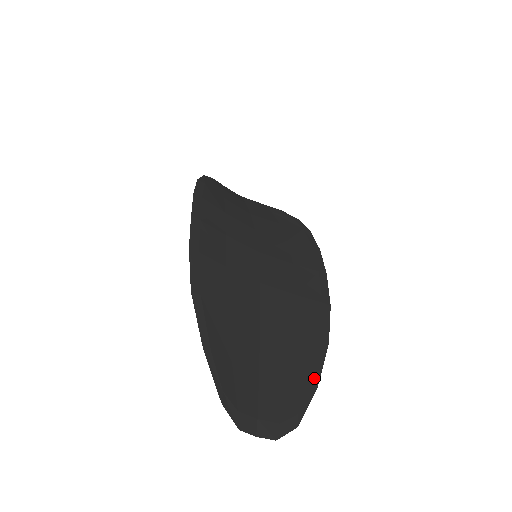
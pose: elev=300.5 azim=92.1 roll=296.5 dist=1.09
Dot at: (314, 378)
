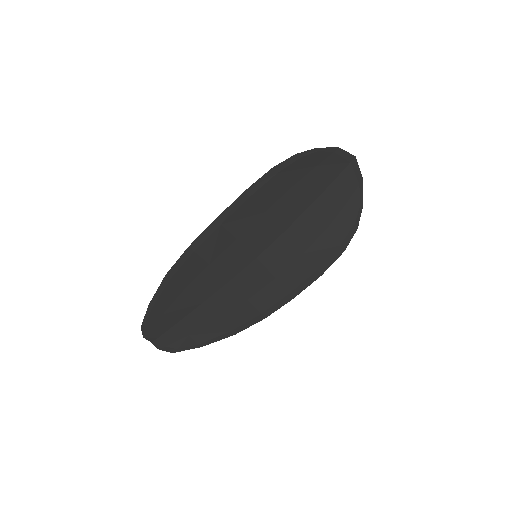
Dot at: (204, 343)
